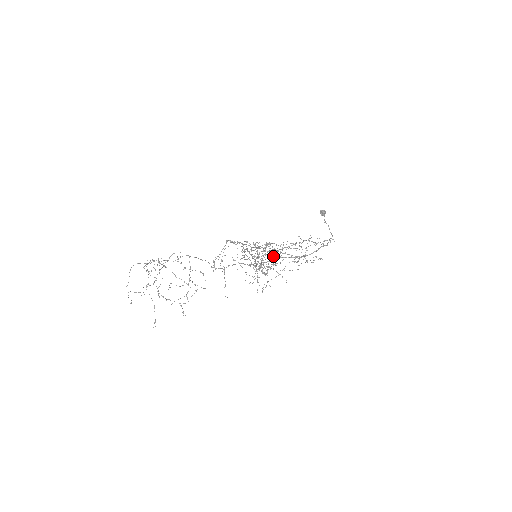
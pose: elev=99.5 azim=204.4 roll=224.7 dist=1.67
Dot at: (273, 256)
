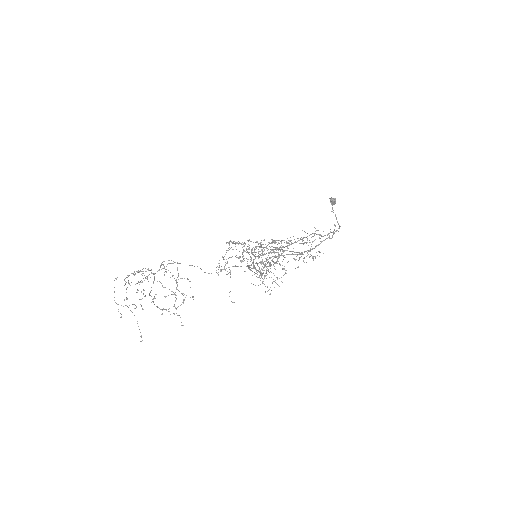
Dot at: occluded
